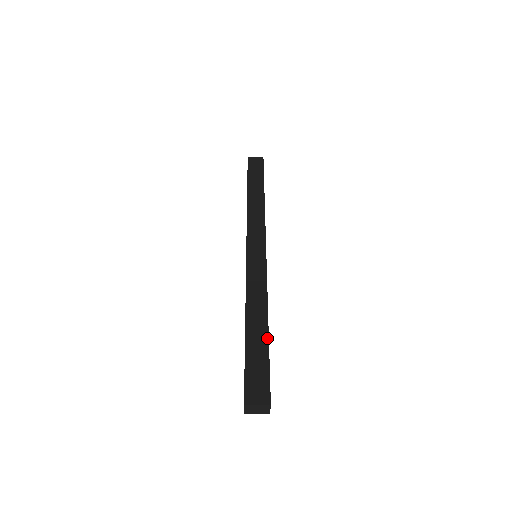
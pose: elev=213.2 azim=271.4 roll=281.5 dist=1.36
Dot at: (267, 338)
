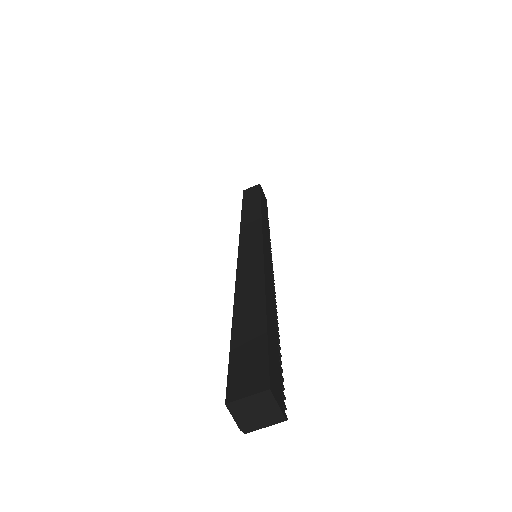
Dot at: (263, 314)
